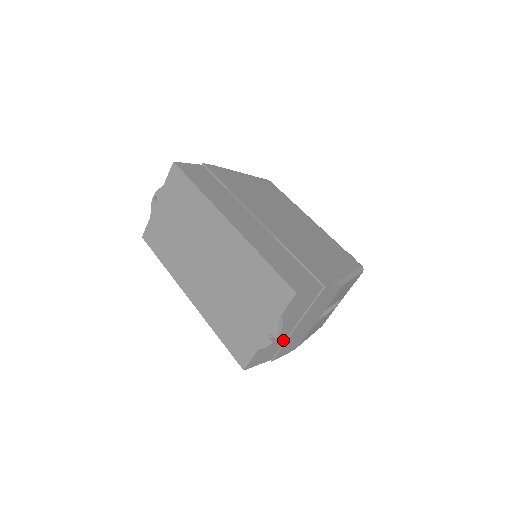
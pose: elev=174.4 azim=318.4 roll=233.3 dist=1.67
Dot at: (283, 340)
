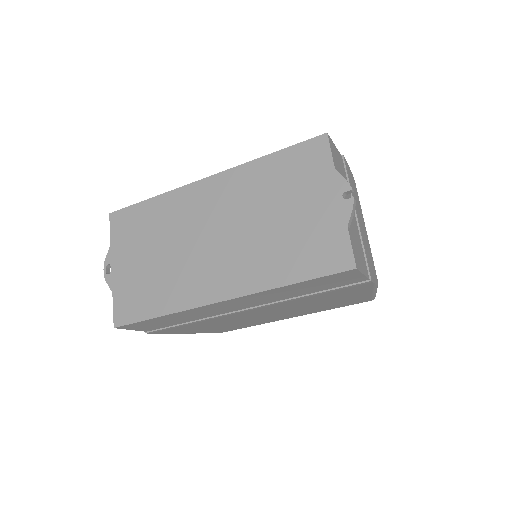
Dot at: (359, 239)
